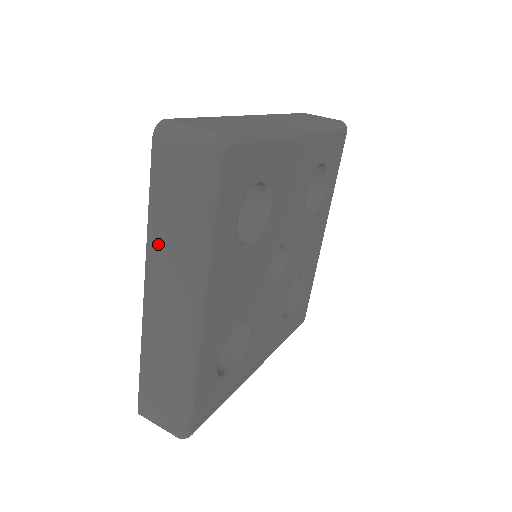
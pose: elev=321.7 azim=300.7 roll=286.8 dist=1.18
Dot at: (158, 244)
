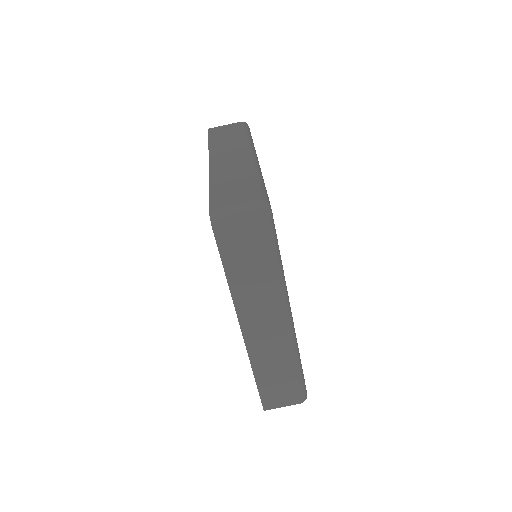
Dot at: occluded
